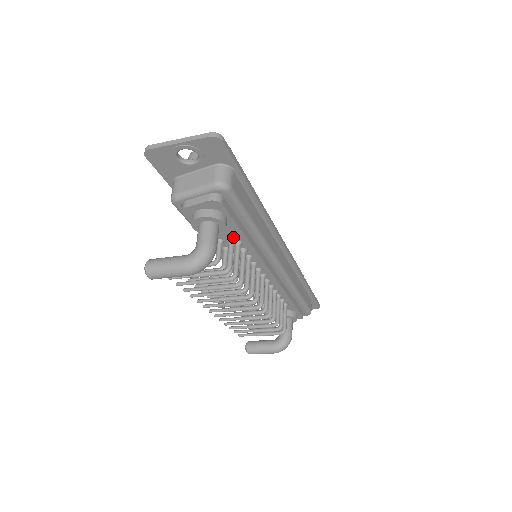
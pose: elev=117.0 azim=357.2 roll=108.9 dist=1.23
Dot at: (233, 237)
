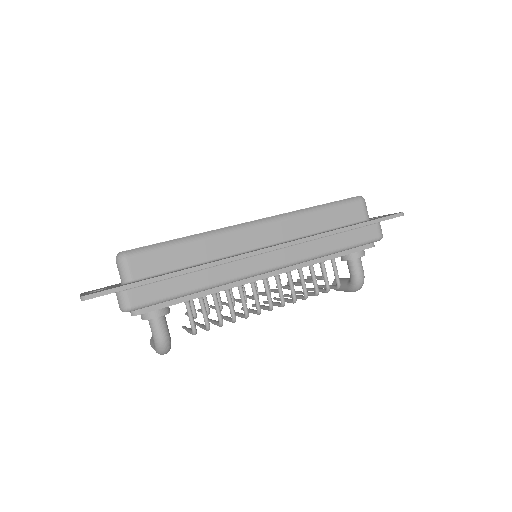
Dot at: (186, 303)
